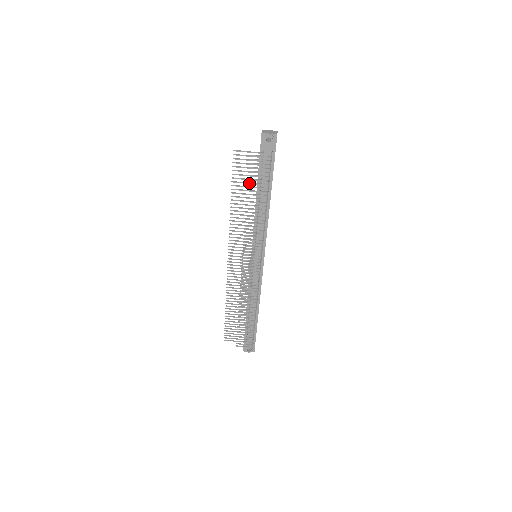
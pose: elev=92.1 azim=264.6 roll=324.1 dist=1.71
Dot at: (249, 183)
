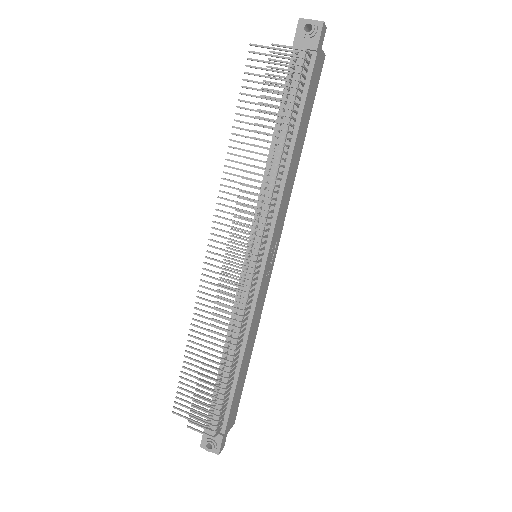
Dot at: (262, 96)
